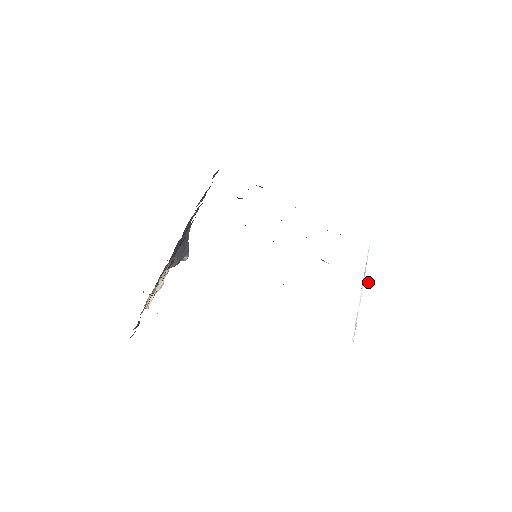
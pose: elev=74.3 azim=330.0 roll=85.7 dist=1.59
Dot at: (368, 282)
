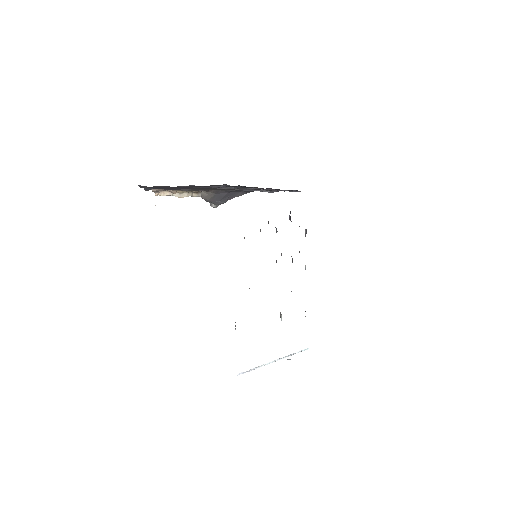
Dot at: occluded
